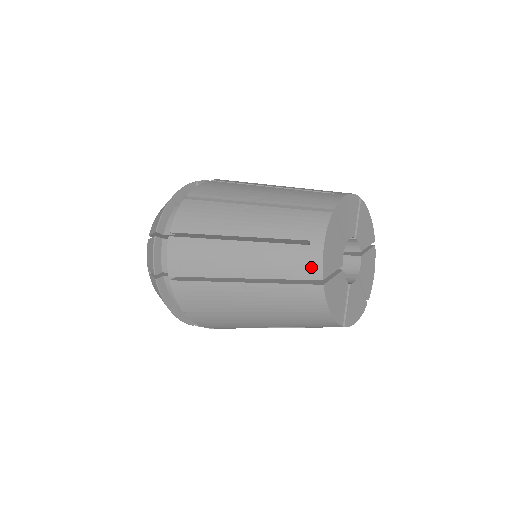
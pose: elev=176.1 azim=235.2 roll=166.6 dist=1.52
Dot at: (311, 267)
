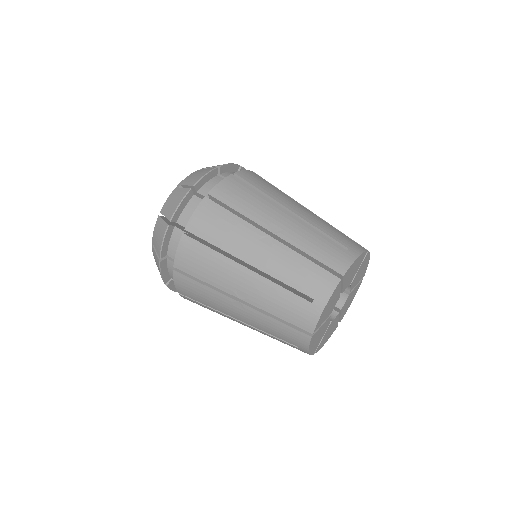
Dot at: occluded
